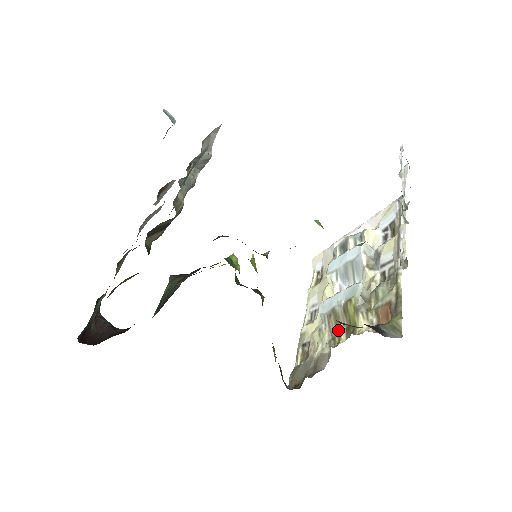
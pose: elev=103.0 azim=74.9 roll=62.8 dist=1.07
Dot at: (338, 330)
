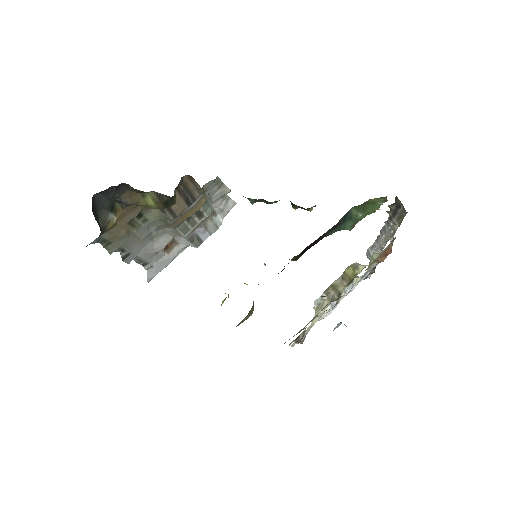
Dot at: (338, 294)
